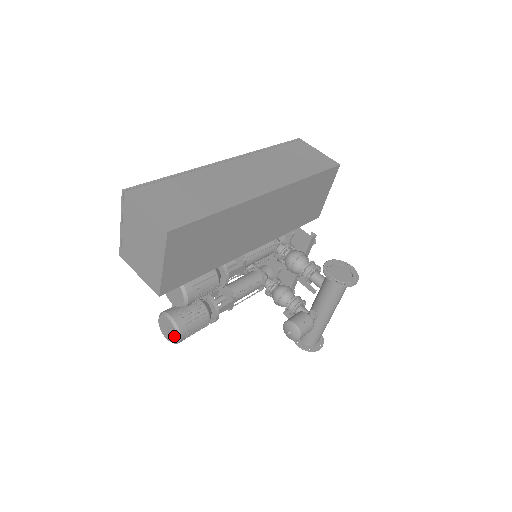
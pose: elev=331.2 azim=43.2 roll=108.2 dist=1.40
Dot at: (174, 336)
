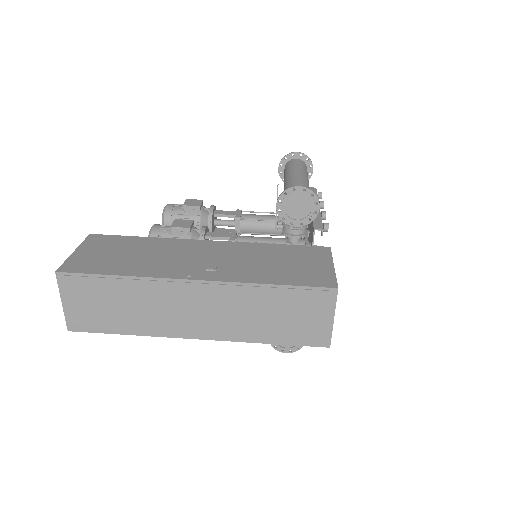
Dot at: occluded
